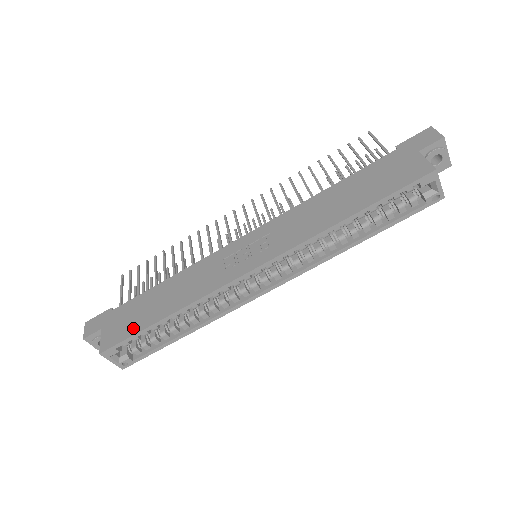
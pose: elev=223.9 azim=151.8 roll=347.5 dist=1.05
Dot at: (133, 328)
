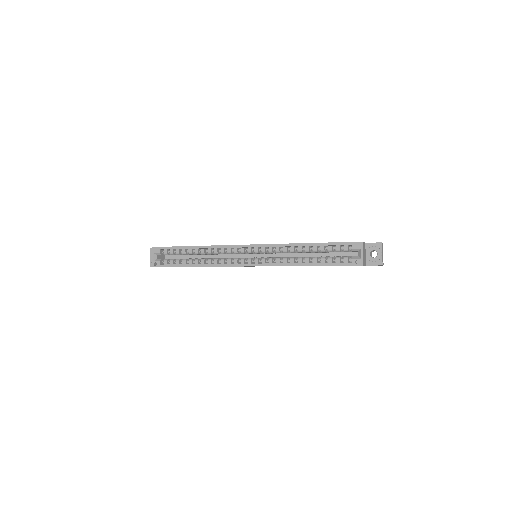
Dot at: occluded
